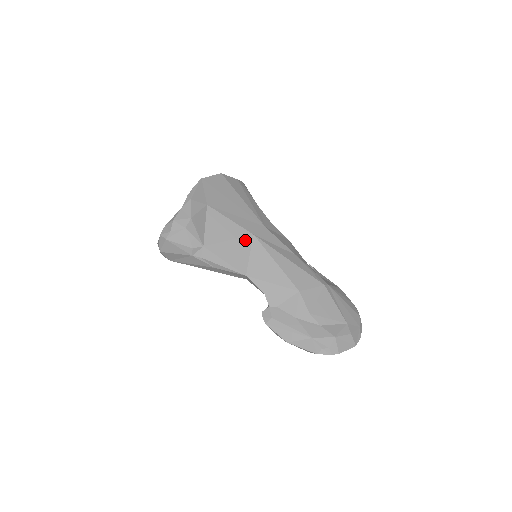
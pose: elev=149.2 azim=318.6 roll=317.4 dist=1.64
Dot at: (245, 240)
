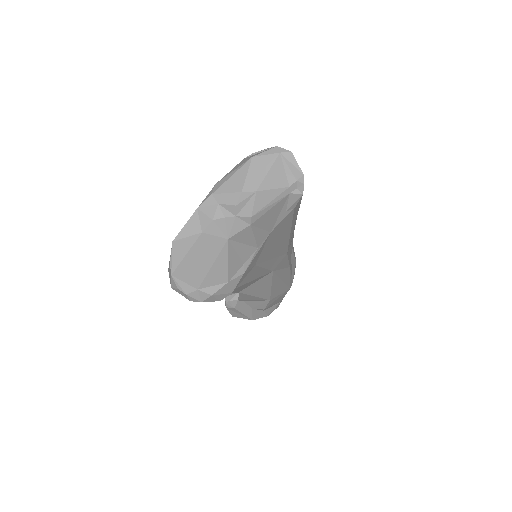
Dot at: occluded
